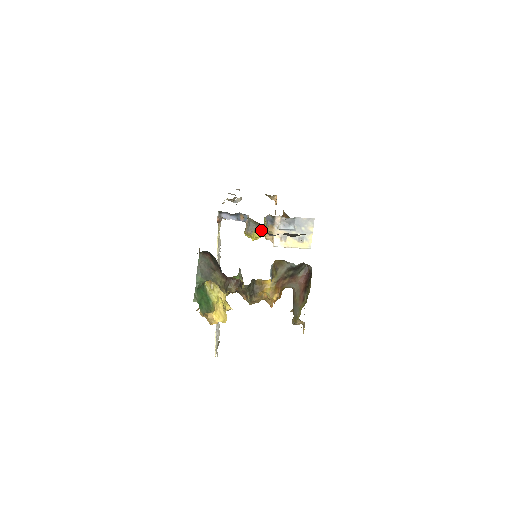
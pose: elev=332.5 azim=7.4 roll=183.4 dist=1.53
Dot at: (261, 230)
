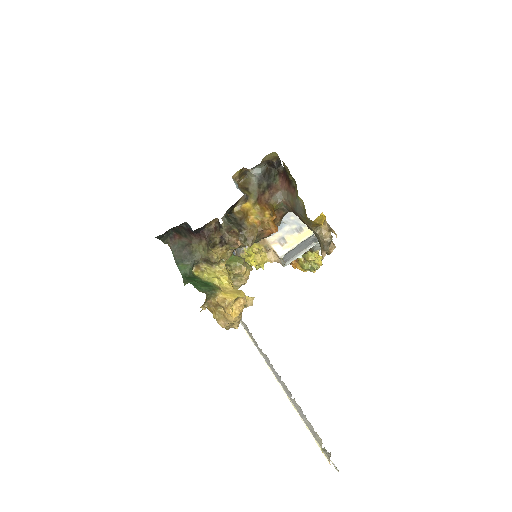
Dot at: (254, 248)
